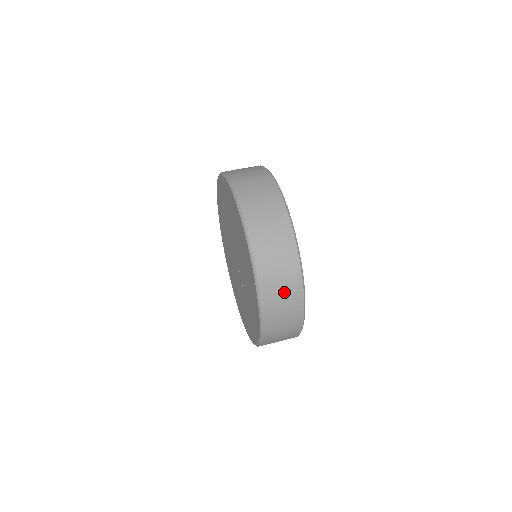
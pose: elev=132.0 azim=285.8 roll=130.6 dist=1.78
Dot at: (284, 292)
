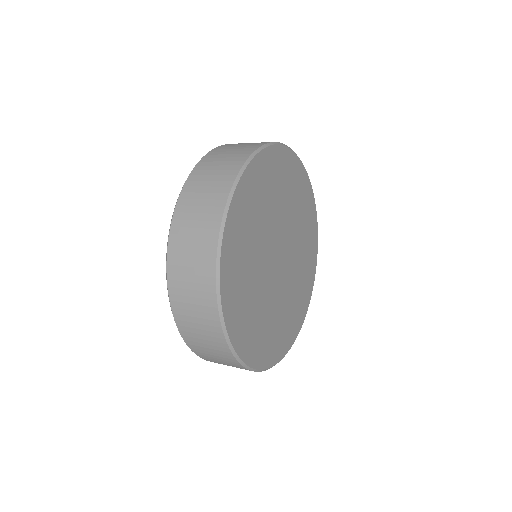
Dot at: (196, 308)
